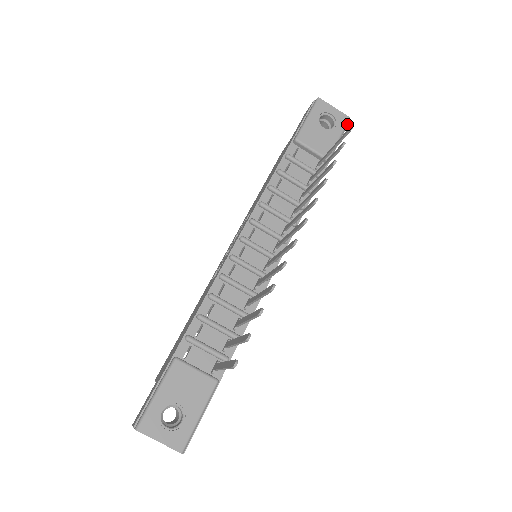
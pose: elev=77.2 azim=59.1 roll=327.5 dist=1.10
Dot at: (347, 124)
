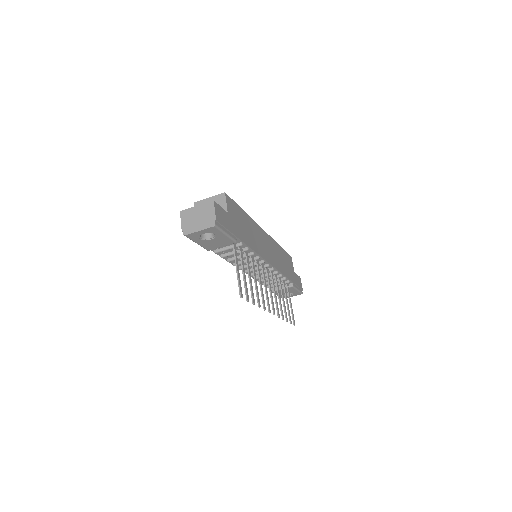
Dot at: (218, 228)
